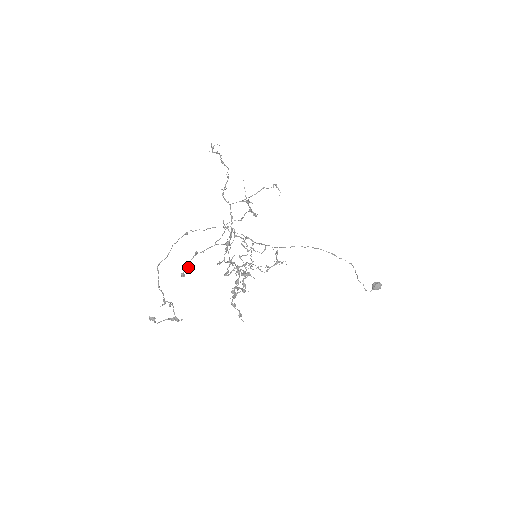
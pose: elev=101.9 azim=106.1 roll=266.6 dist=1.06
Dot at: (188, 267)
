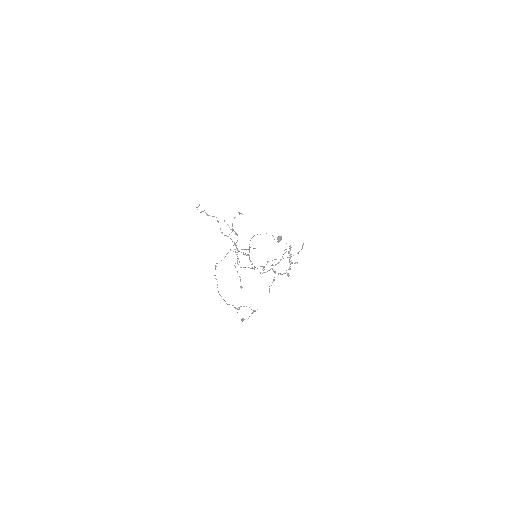
Dot at: occluded
